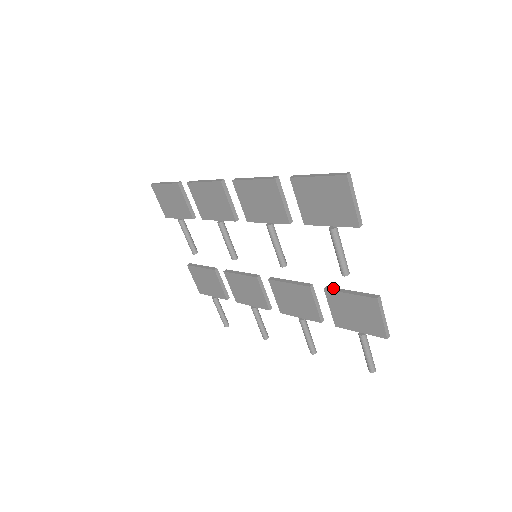
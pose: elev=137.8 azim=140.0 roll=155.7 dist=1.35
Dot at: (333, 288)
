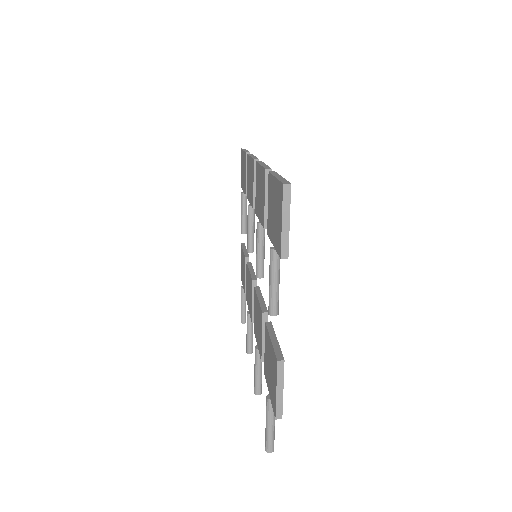
Dot at: (271, 326)
